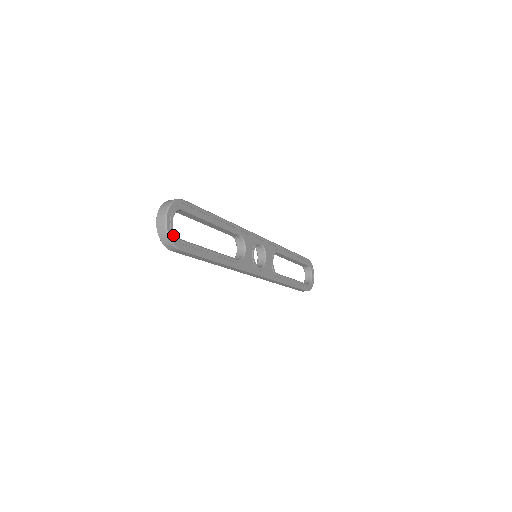
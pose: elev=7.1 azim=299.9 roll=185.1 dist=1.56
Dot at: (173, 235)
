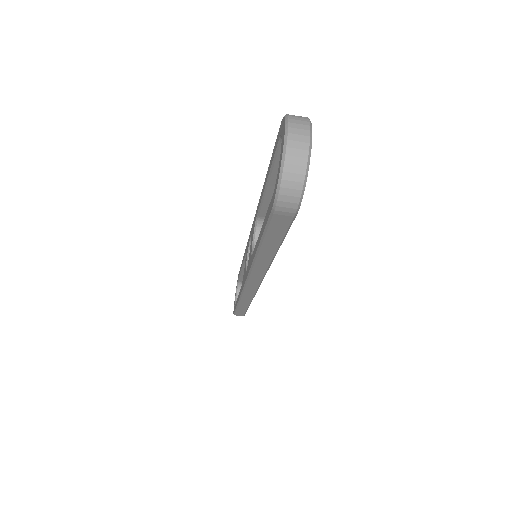
Dot at: (303, 182)
